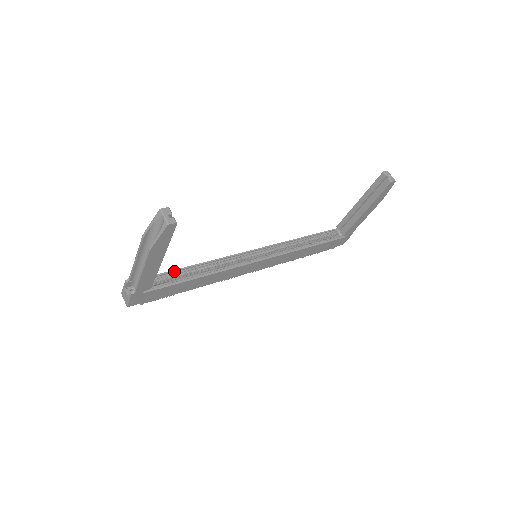
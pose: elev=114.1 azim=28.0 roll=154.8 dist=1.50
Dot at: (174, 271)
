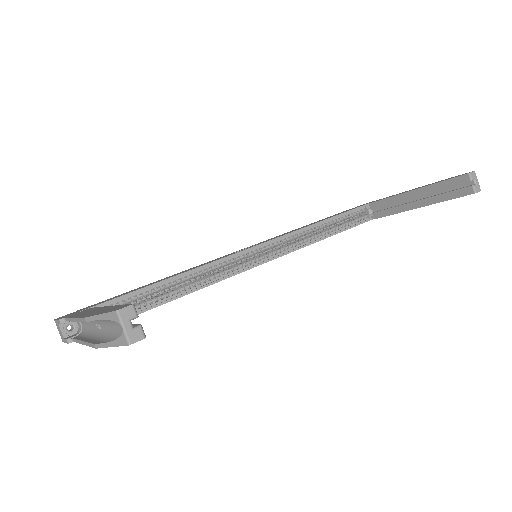
Dot at: (136, 292)
